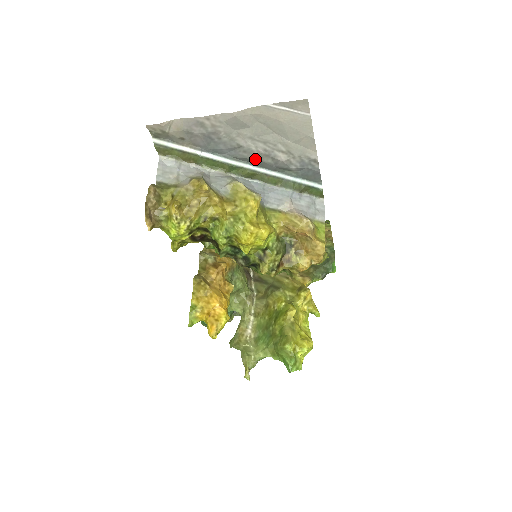
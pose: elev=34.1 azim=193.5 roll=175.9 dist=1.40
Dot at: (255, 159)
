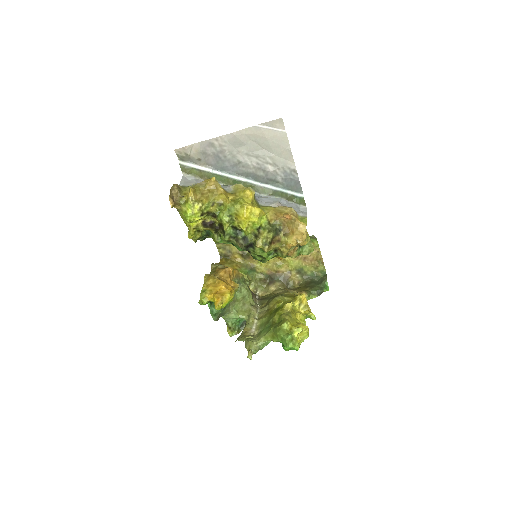
Dot at: (251, 173)
